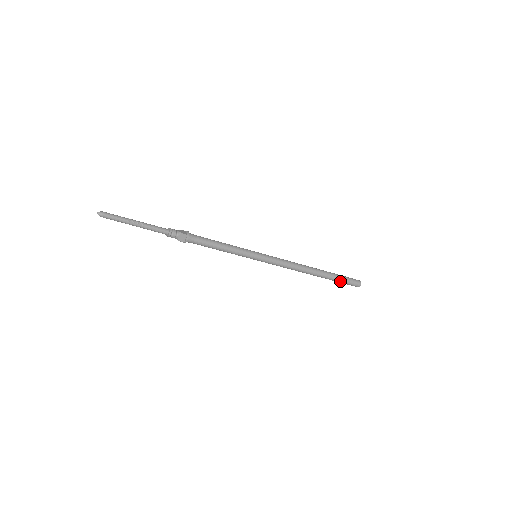
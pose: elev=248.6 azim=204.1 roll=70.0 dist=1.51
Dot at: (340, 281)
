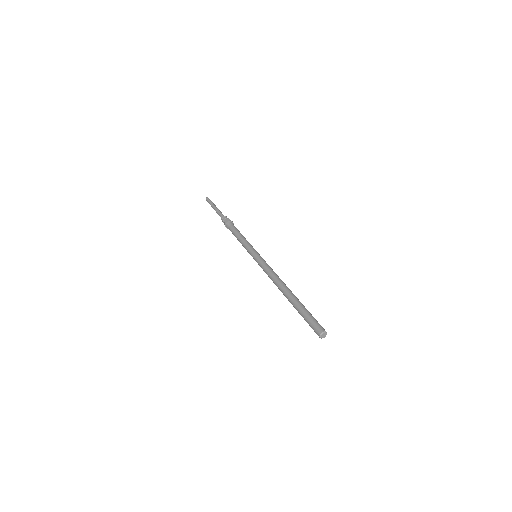
Dot at: (305, 313)
